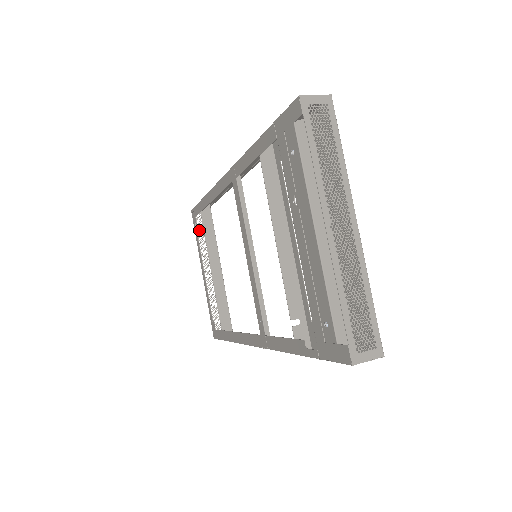
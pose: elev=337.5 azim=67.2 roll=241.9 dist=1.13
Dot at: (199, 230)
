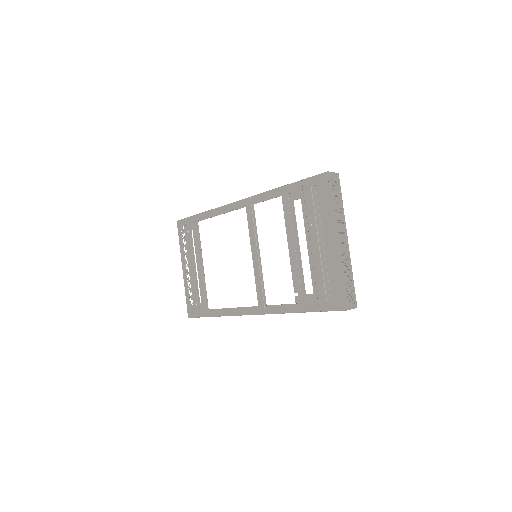
Dot at: occluded
